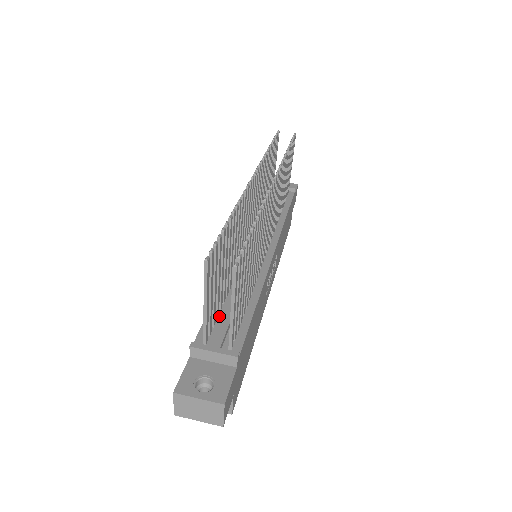
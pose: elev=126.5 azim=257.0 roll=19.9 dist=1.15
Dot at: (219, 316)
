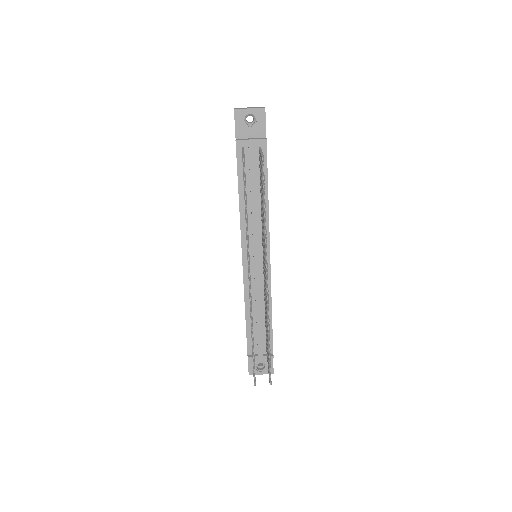
Dot at: (253, 331)
